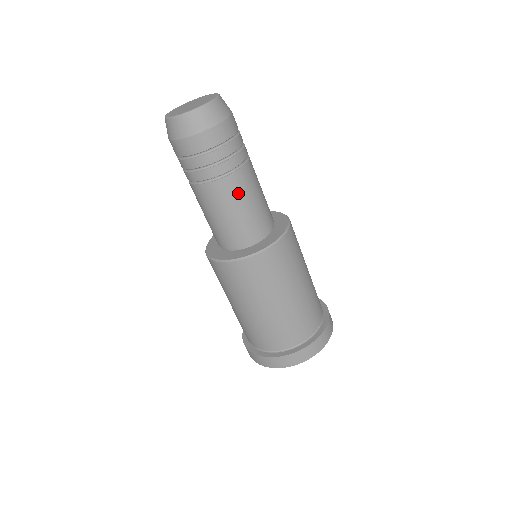
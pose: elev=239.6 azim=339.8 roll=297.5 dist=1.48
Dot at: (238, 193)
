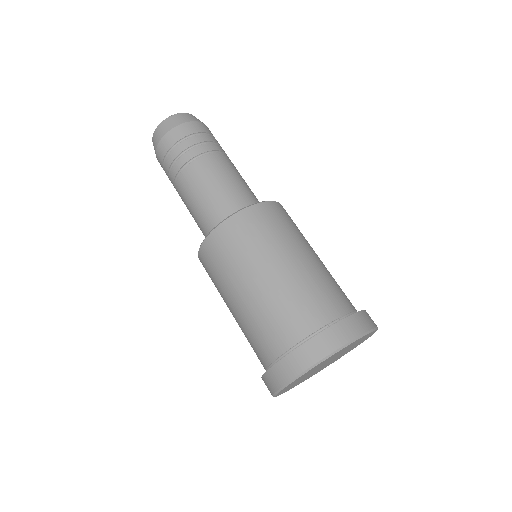
Dot at: (229, 167)
